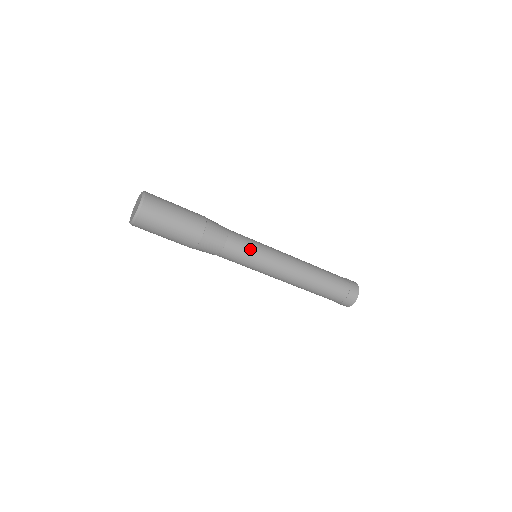
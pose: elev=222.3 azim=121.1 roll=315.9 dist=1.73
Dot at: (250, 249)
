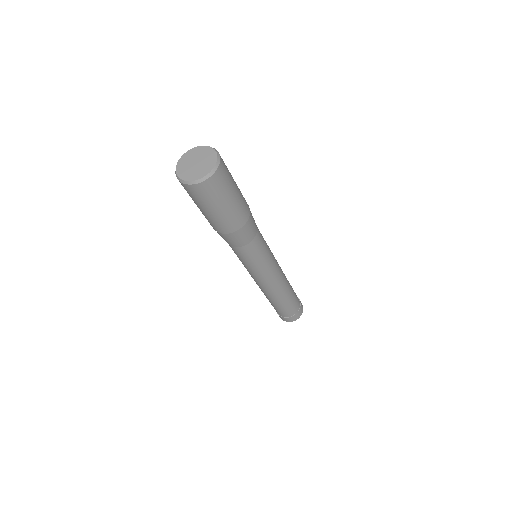
Dot at: (265, 250)
